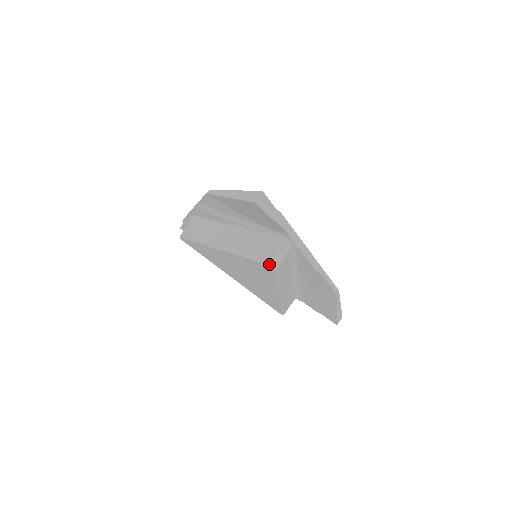
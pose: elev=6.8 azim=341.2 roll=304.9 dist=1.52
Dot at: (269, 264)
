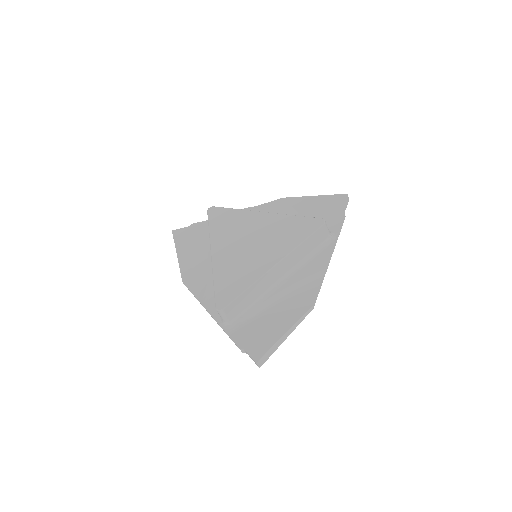
Dot at: (323, 219)
